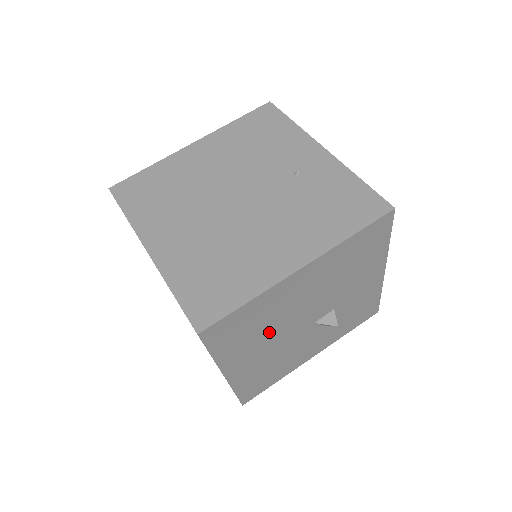
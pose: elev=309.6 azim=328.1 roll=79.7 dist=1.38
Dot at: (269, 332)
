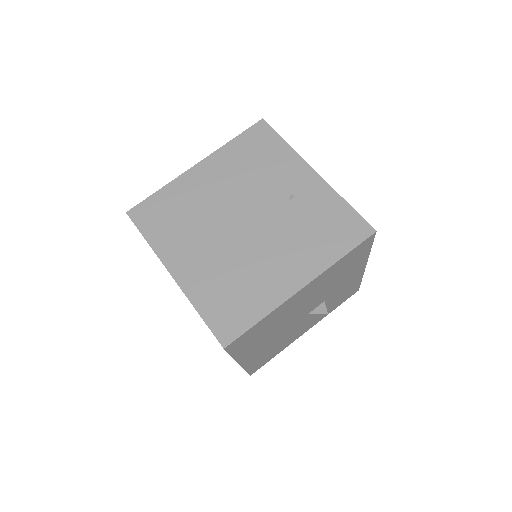
Dot at: (275, 330)
